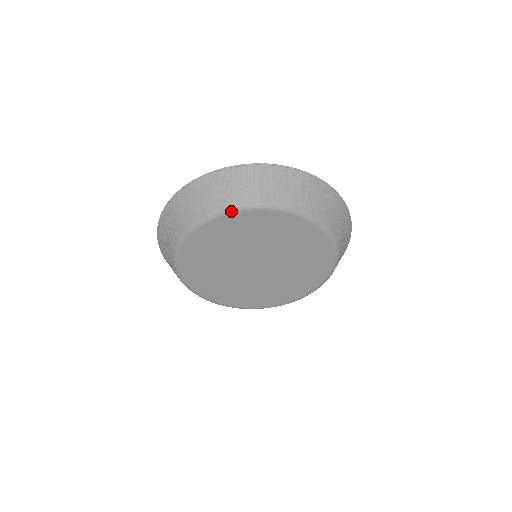
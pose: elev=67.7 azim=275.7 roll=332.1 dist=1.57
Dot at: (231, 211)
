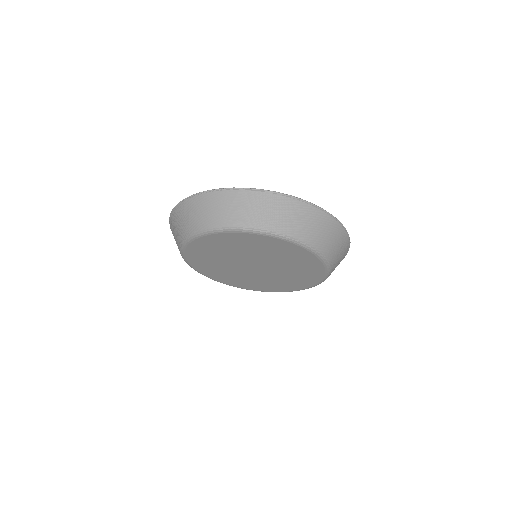
Dot at: (251, 232)
